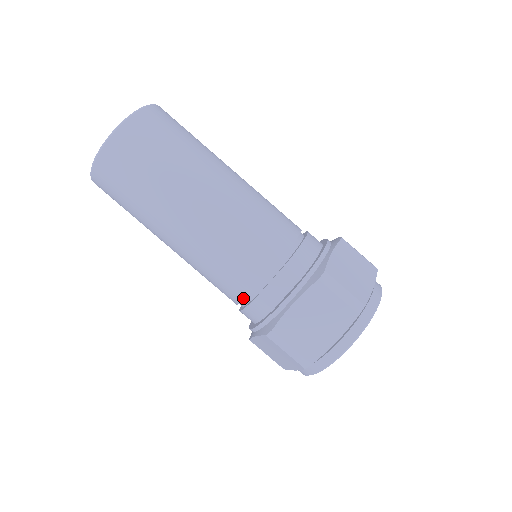
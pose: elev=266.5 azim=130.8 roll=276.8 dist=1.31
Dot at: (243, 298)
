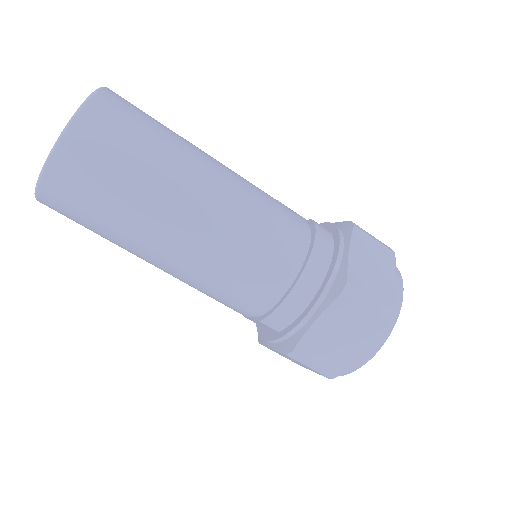
Dot at: occluded
